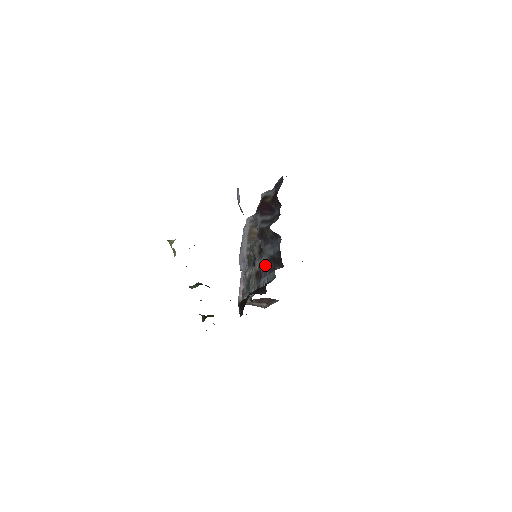
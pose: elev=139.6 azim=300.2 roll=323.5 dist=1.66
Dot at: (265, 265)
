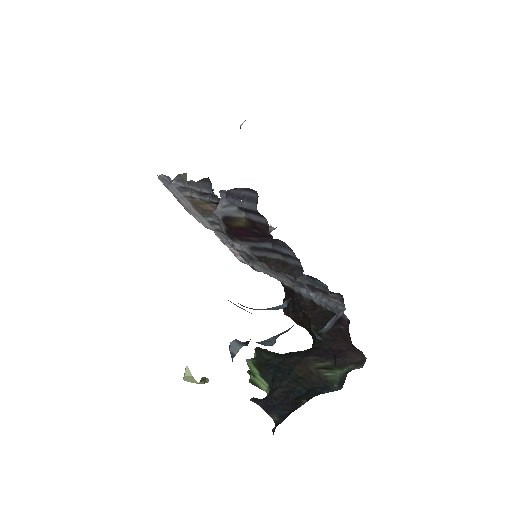
Dot at: occluded
